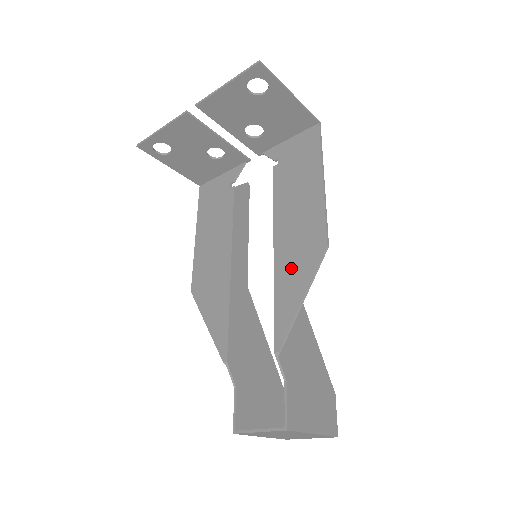
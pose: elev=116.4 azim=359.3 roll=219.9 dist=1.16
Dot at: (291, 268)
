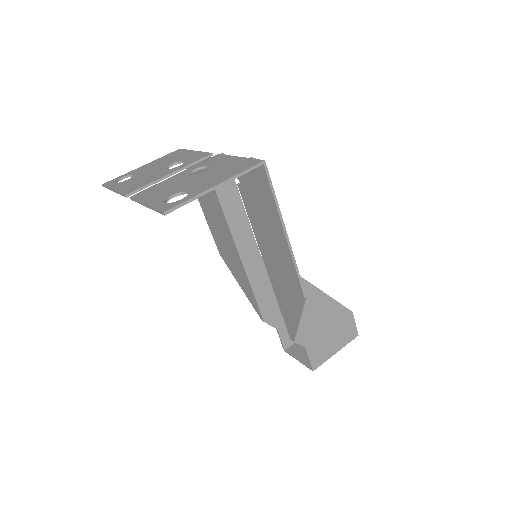
Dot at: (284, 295)
